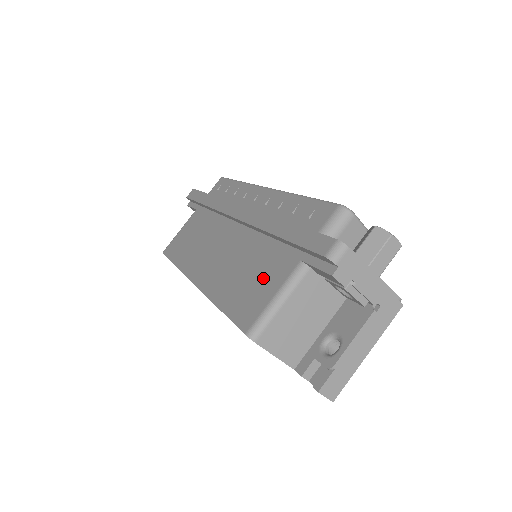
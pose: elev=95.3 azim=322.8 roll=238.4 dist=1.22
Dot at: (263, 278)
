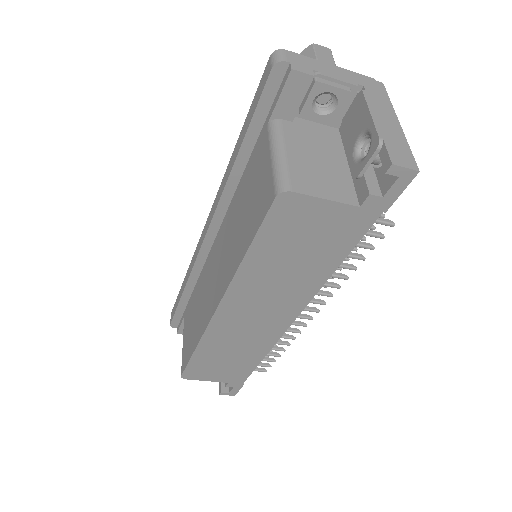
Dot at: (255, 181)
